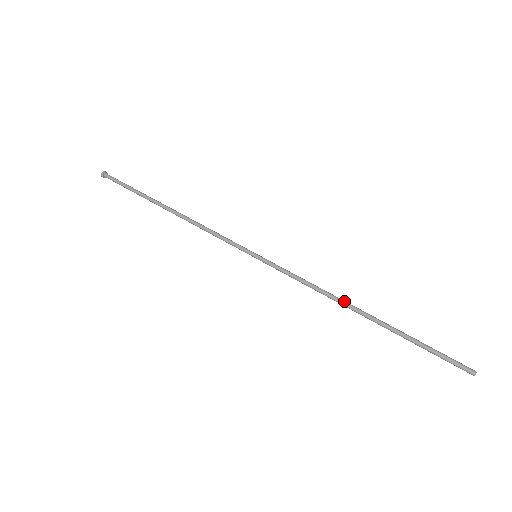
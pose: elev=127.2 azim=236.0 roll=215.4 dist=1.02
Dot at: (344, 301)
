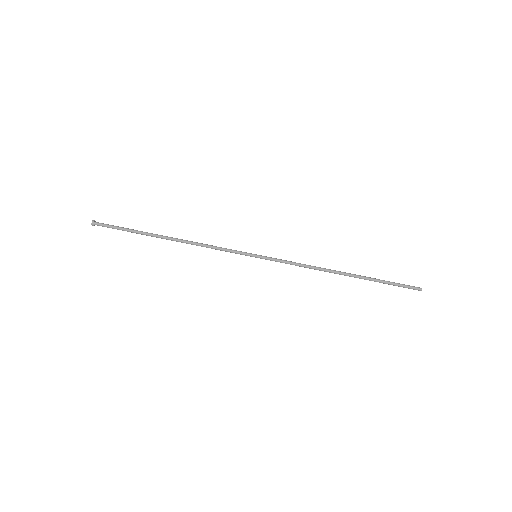
Dot at: (330, 269)
